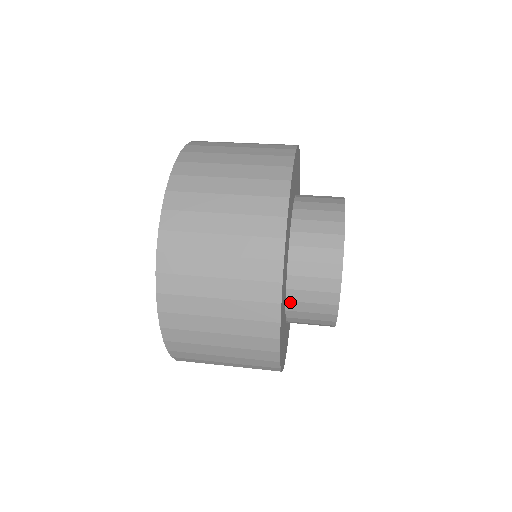
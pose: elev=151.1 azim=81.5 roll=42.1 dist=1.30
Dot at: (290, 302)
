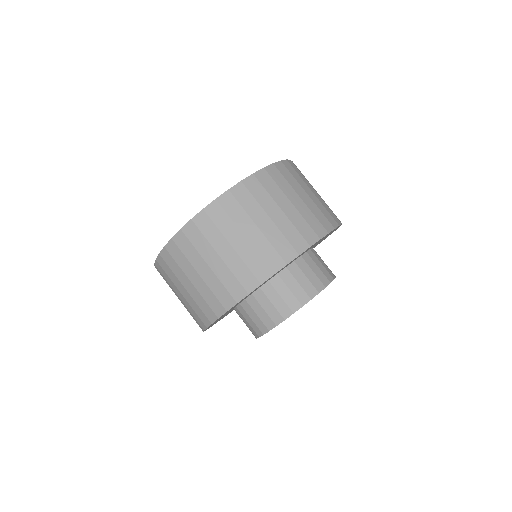
Dot at: occluded
